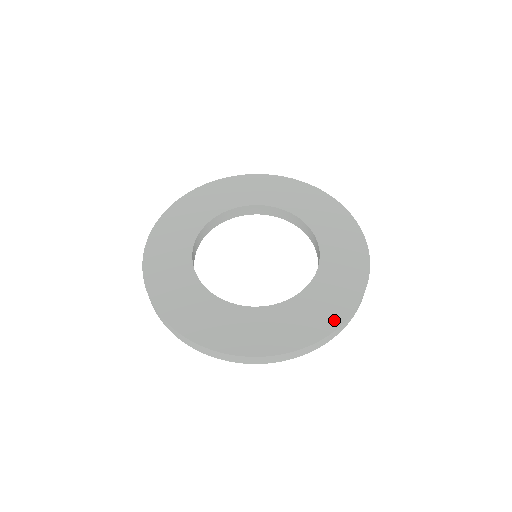
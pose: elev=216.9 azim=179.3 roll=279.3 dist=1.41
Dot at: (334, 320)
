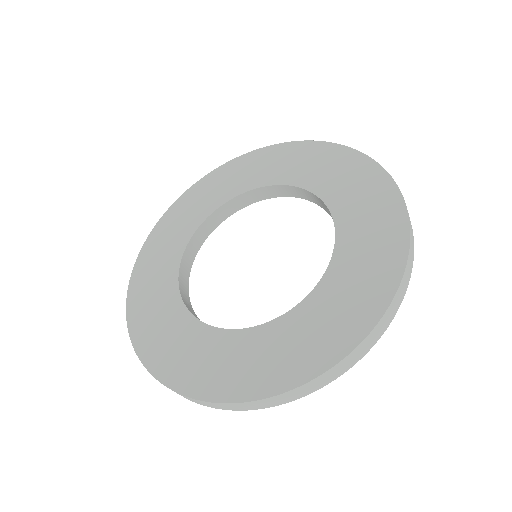
Dot at: (395, 255)
